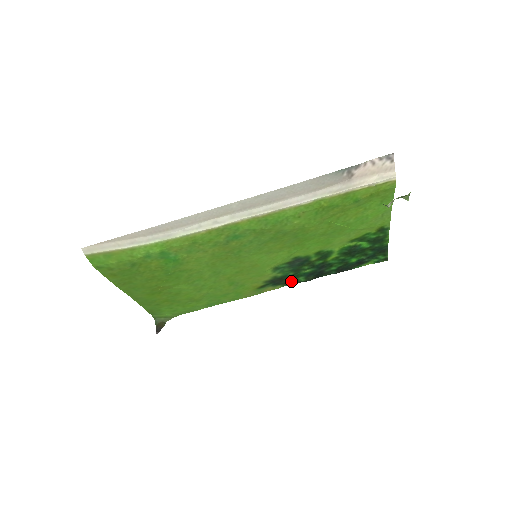
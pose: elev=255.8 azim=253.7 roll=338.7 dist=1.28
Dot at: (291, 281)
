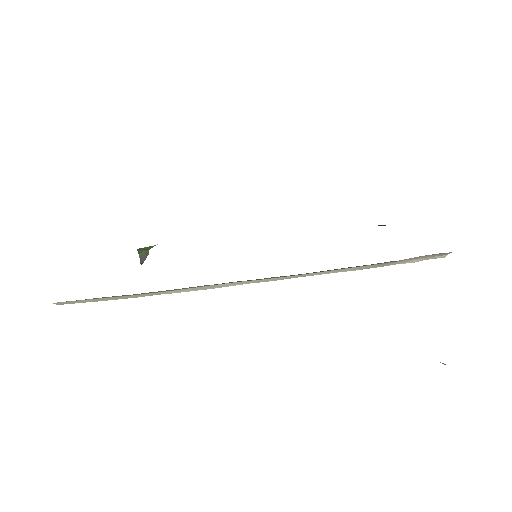
Dot at: occluded
